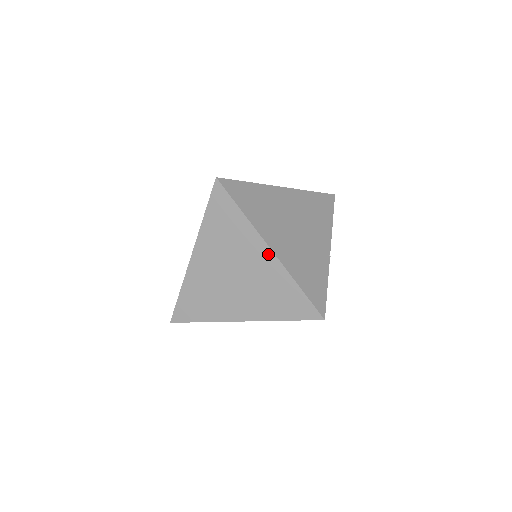
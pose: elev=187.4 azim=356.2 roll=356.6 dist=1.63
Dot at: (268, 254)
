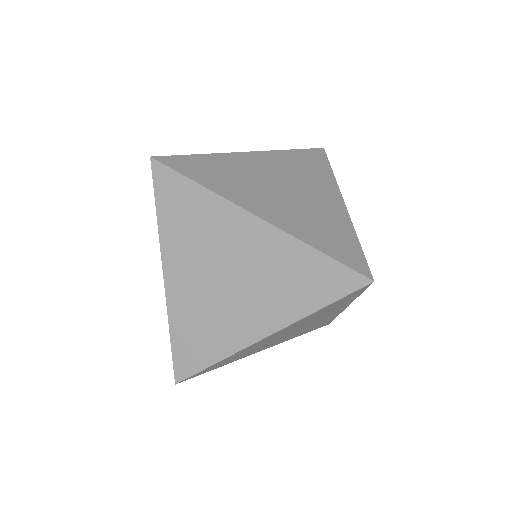
Dot at: (339, 202)
